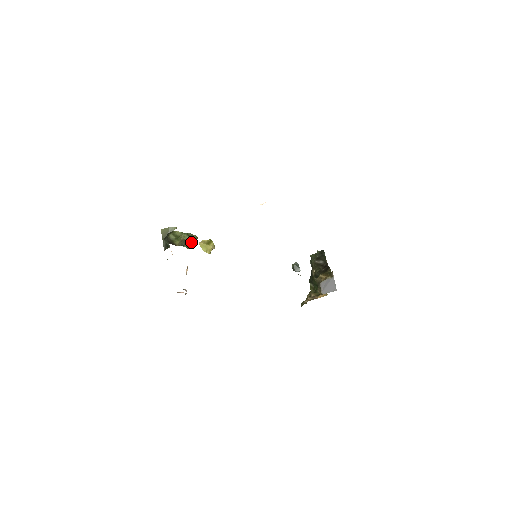
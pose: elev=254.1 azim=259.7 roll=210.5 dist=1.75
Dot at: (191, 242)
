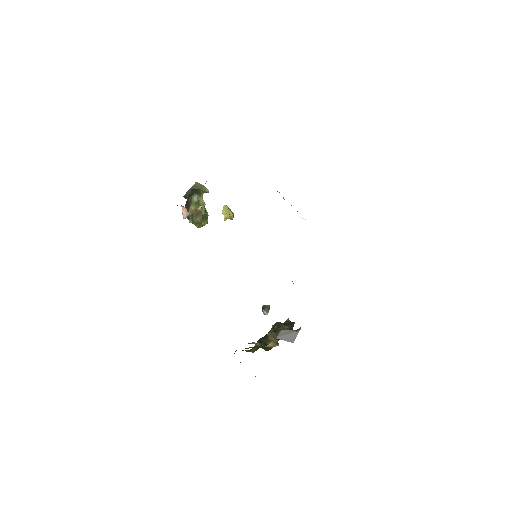
Dot at: (202, 218)
